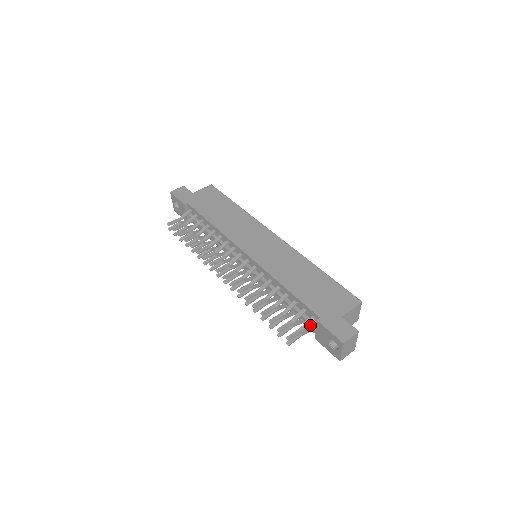
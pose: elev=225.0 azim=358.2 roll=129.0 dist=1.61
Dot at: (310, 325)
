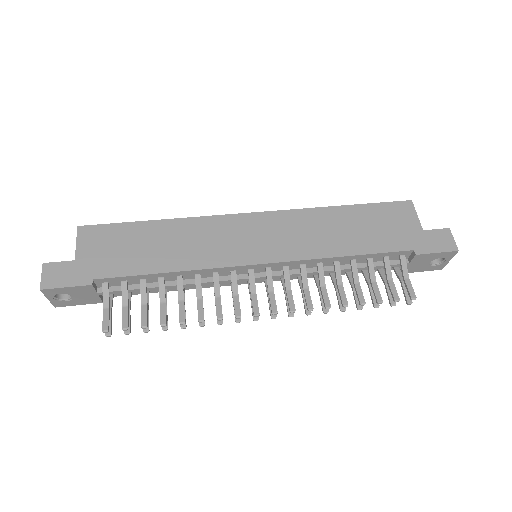
Dot at: (399, 266)
